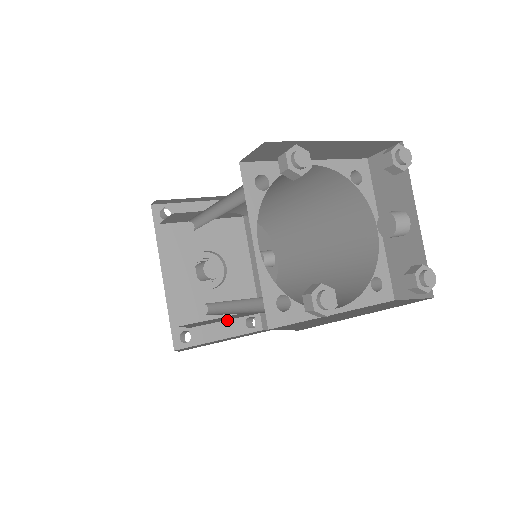
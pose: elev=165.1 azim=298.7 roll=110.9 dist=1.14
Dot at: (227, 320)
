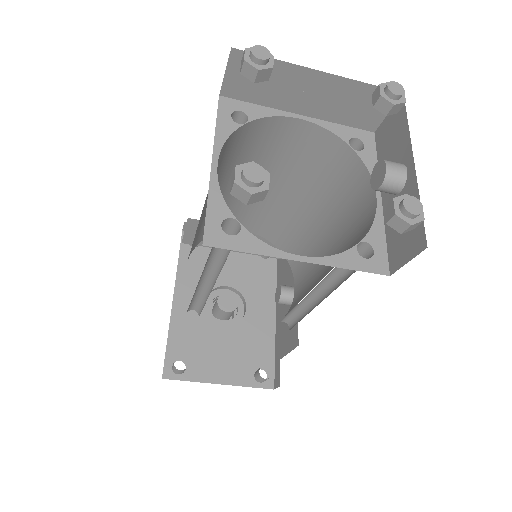
Dot at: (233, 364)
